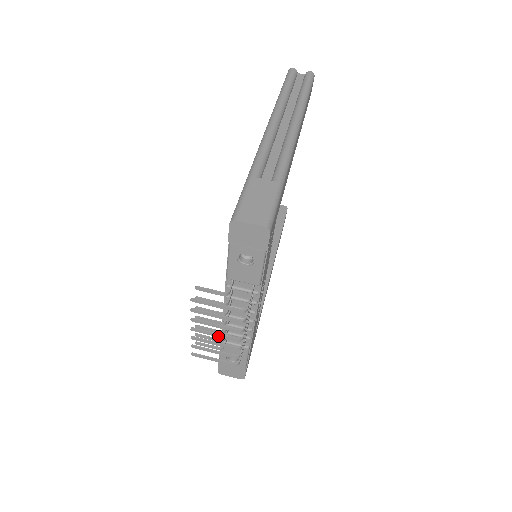
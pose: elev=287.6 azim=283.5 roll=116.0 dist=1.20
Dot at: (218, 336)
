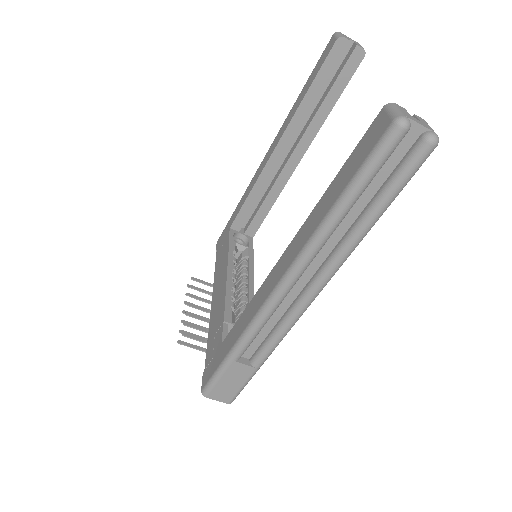
Dot at: occluded
